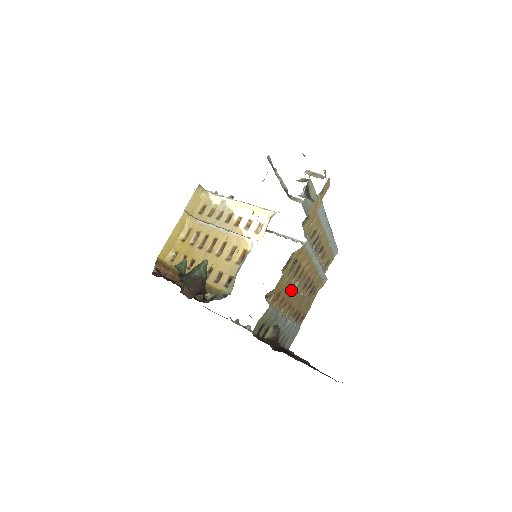
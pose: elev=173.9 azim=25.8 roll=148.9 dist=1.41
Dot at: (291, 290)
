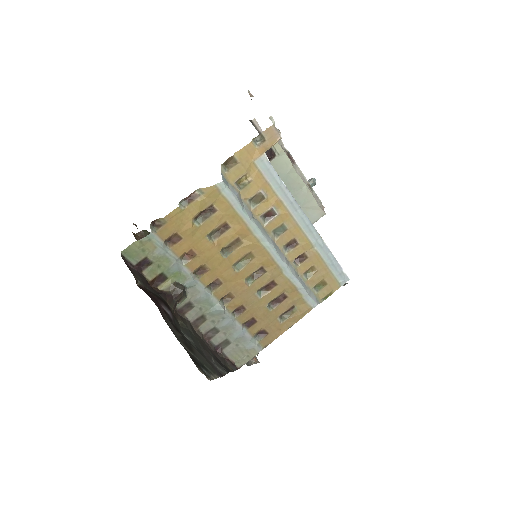
Dot at: (213, 253)
